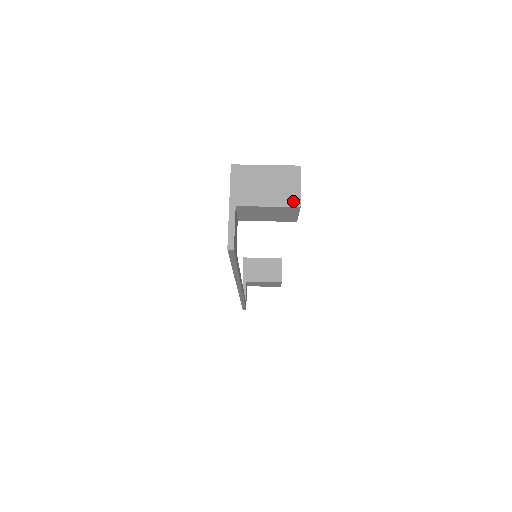
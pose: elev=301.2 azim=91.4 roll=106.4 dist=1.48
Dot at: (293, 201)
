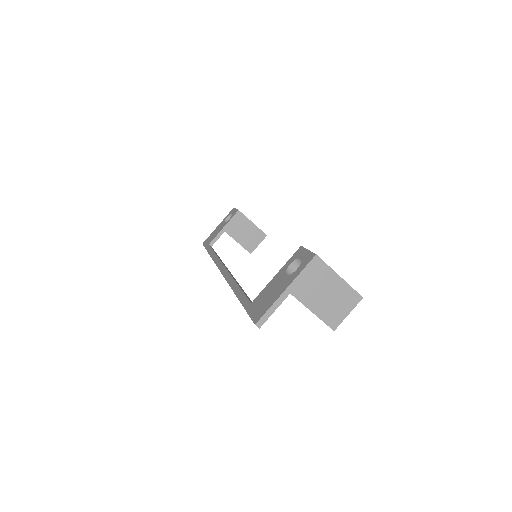
Dot at: (333, 322)
